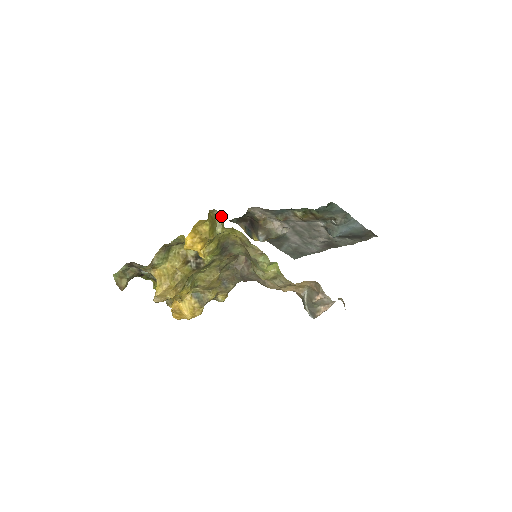
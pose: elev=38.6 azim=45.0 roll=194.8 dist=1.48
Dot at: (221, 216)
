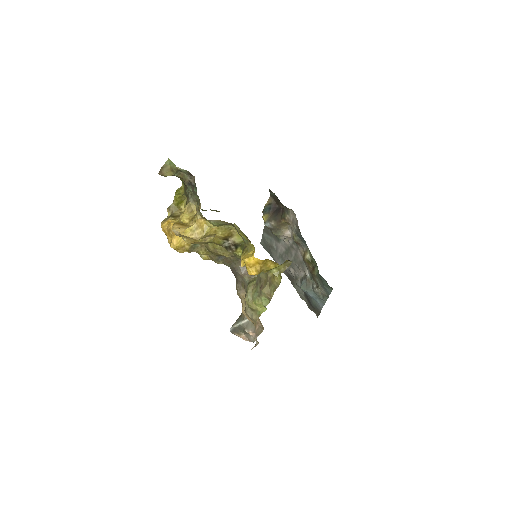
Dot at: occluded
